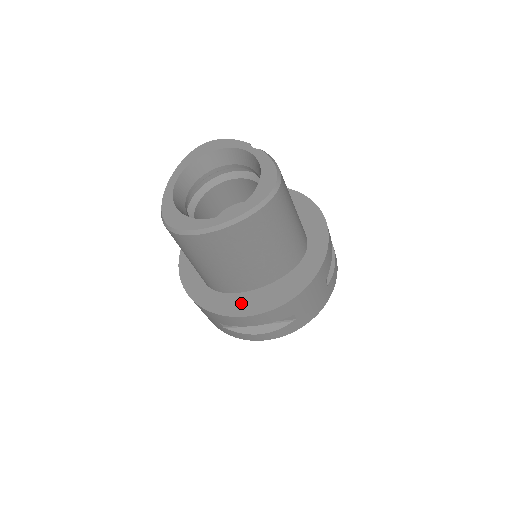
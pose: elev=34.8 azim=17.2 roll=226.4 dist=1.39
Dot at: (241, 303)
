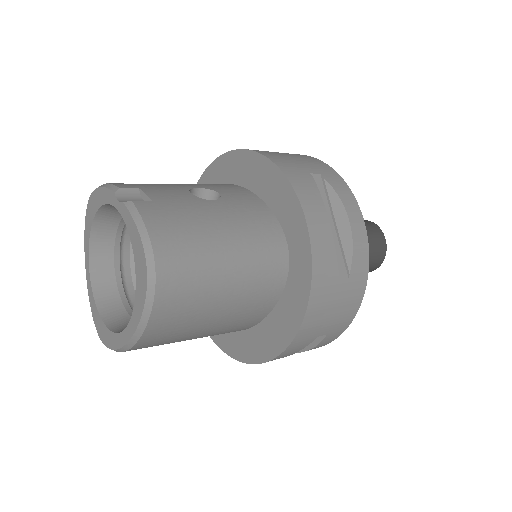
Dot at: (249, 345)
